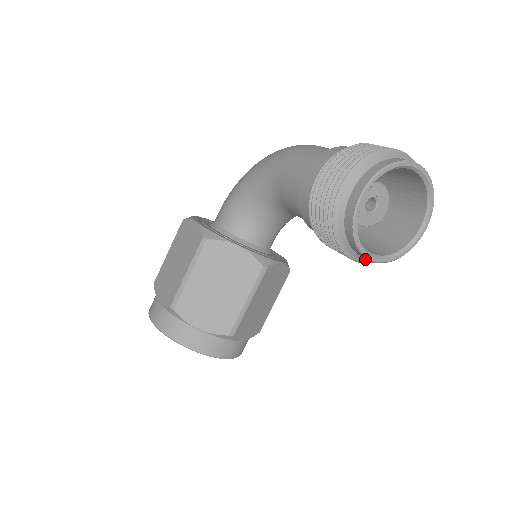
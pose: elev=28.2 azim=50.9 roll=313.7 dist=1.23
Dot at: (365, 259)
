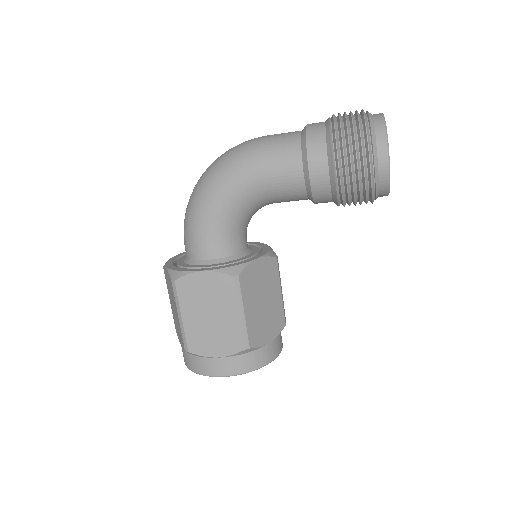
Dot at: occluded
